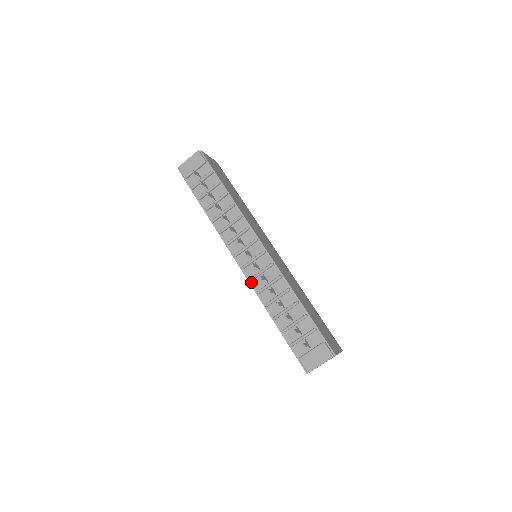
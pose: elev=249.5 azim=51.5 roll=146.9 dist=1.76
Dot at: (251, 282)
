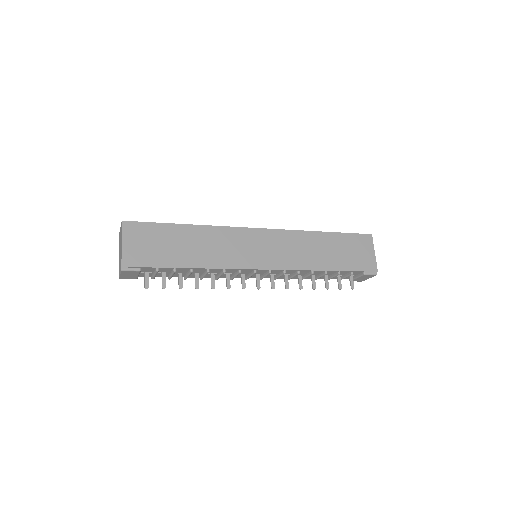
Dot at: occluded
